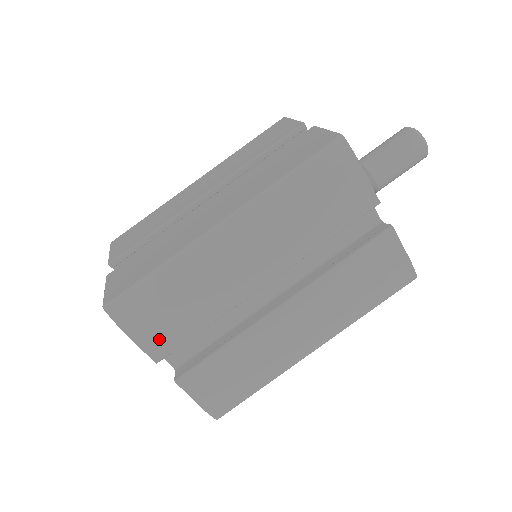
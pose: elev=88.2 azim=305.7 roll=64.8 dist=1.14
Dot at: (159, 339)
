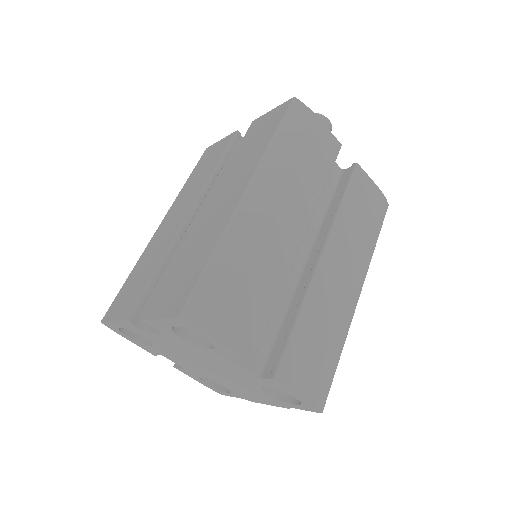
Dot at: (244, 332)
